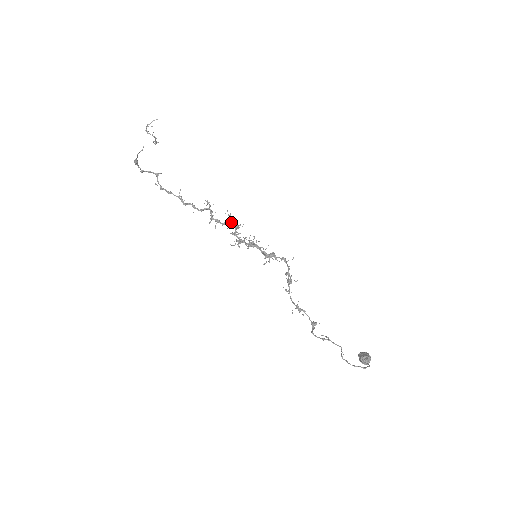
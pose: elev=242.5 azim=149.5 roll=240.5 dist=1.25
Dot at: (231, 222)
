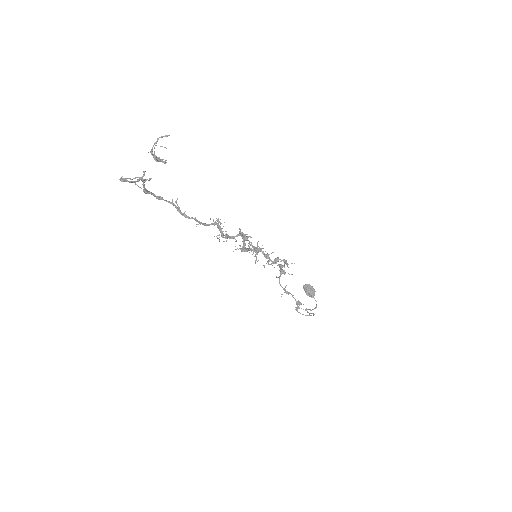
Dot at: (240, 235)
